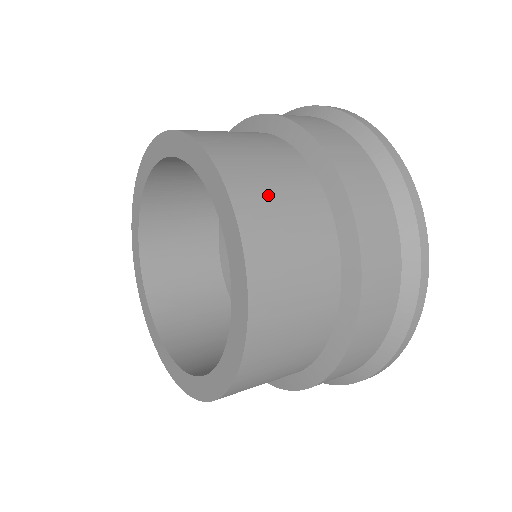
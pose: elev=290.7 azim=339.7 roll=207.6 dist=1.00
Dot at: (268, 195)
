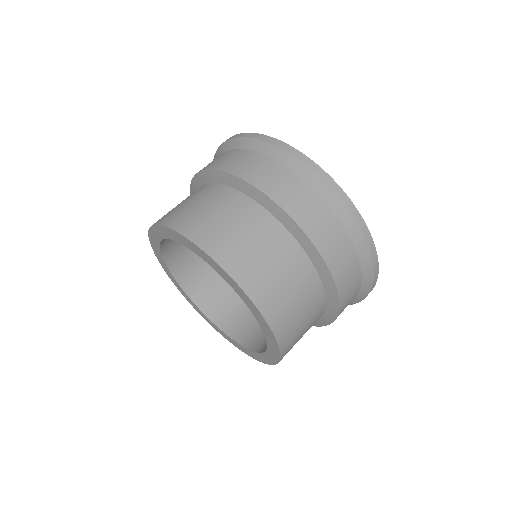
Dot at: (257, 263)
